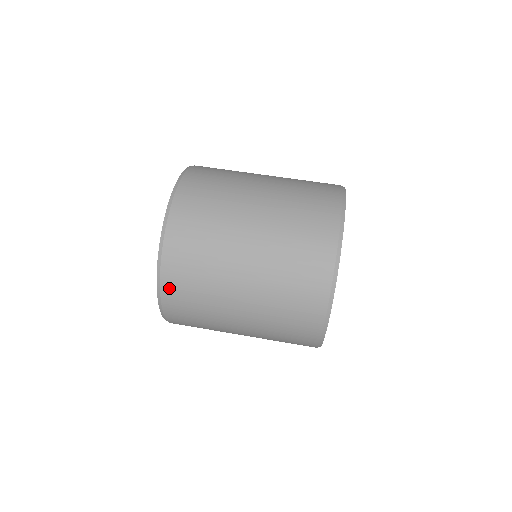
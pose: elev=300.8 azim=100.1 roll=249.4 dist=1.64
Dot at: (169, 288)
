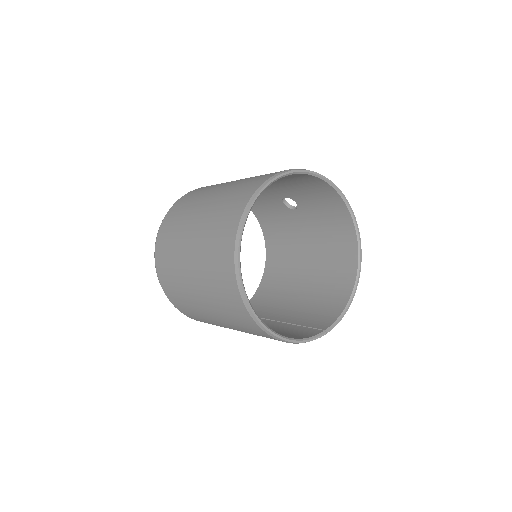
Dot at: (159, 268)
